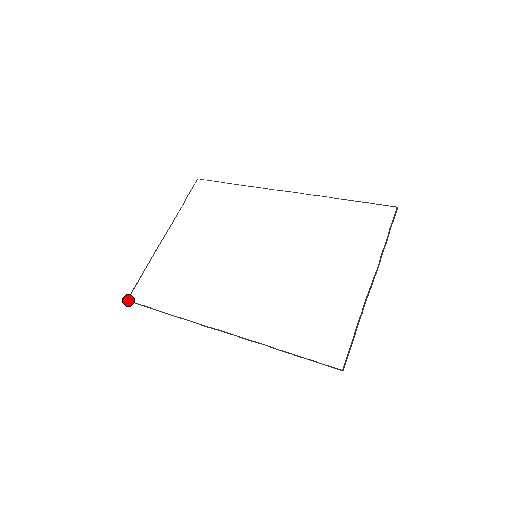
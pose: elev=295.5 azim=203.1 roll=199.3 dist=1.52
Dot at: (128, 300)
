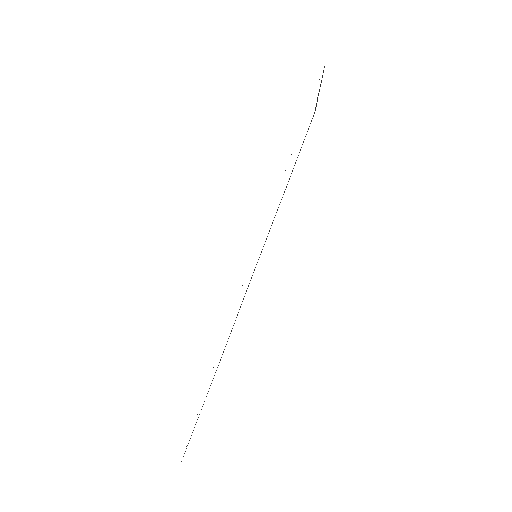
Dot at: occluded
